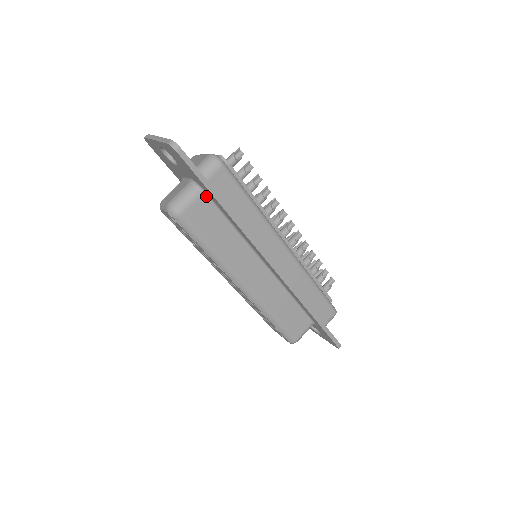
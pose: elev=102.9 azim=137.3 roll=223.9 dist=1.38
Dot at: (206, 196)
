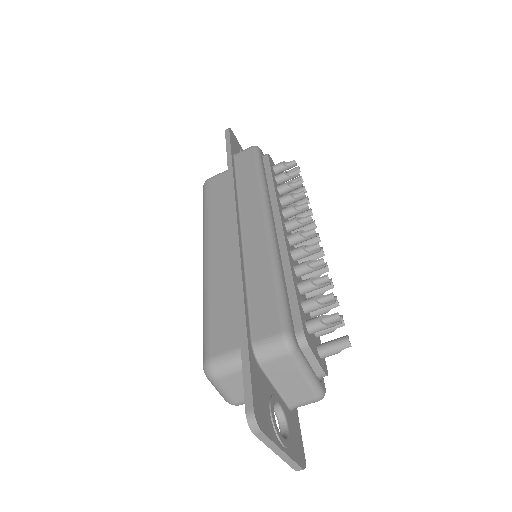
Dot at: occluded
